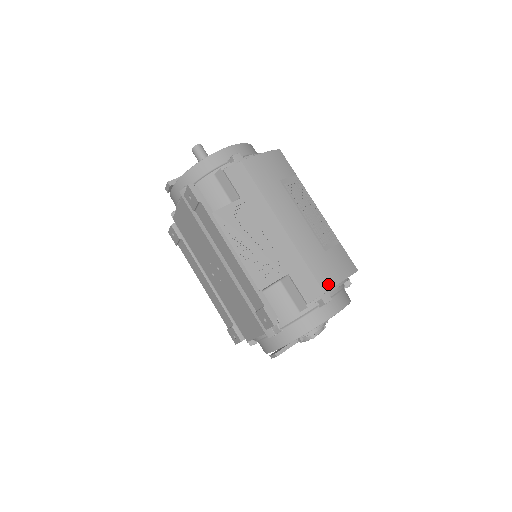
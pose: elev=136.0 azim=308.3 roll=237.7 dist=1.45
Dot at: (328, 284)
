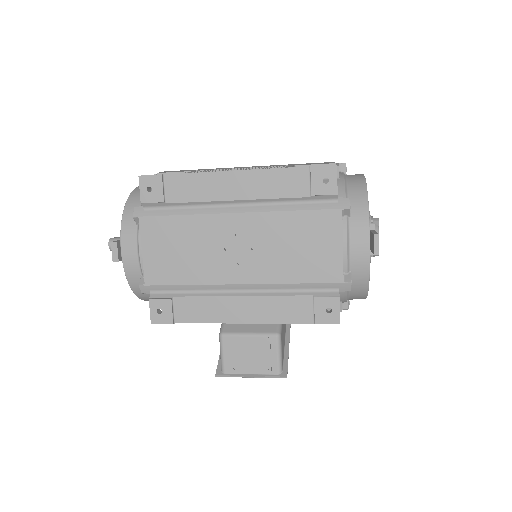
Dot at: occluded
